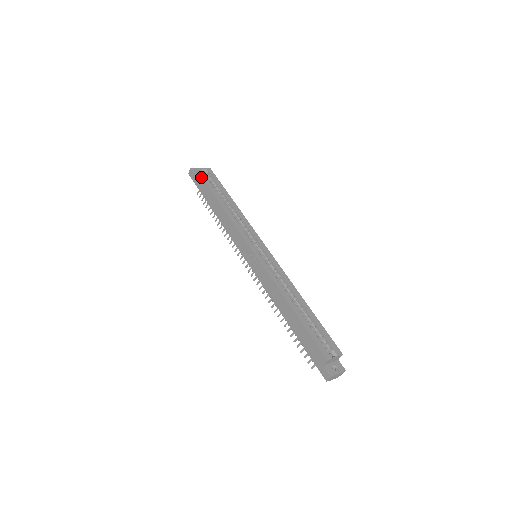
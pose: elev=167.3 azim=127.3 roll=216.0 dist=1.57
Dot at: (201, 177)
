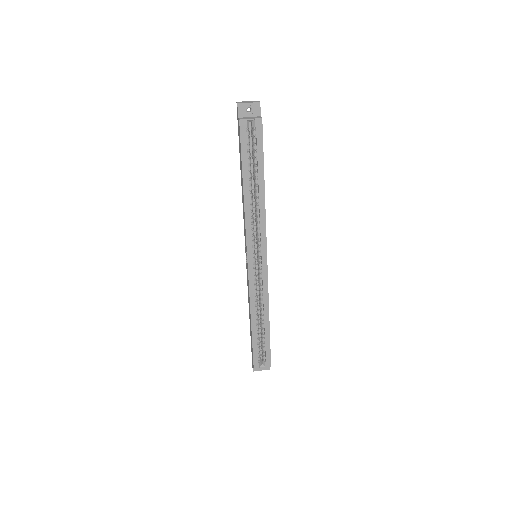
Dot at: (240, 137)
